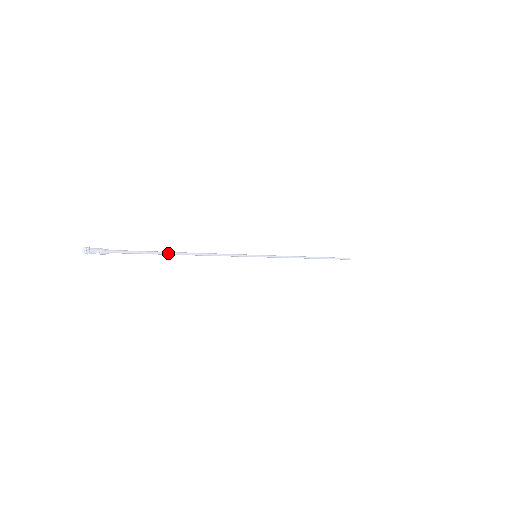
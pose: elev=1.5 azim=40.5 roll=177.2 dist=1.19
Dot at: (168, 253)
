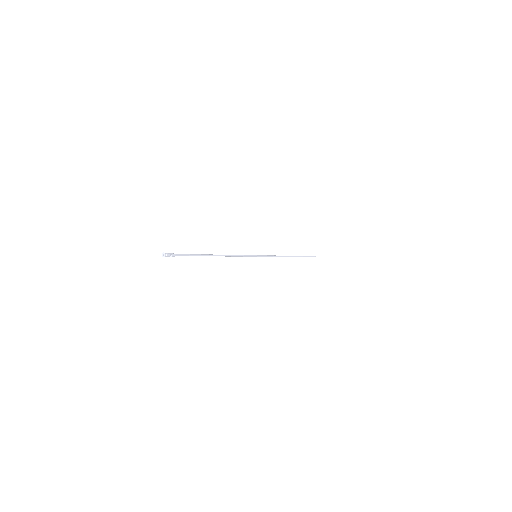
Dot at: (206, 255)
